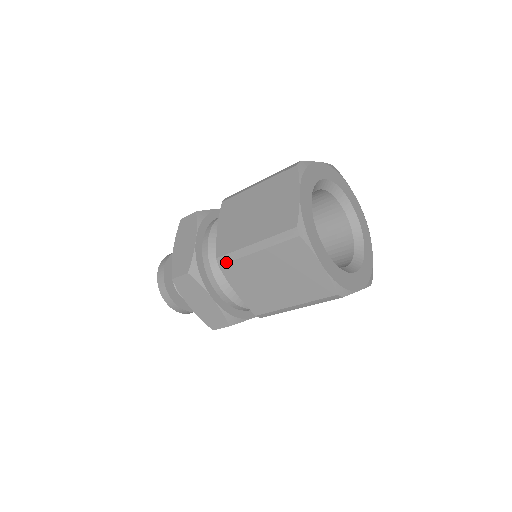
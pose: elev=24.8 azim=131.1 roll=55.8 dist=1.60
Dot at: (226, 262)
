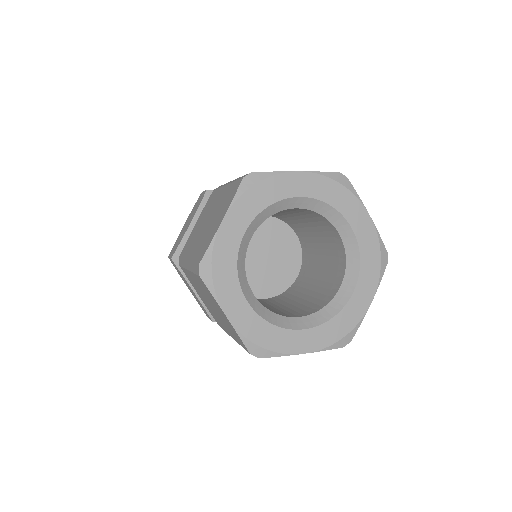
Dot at: (181, 265)
